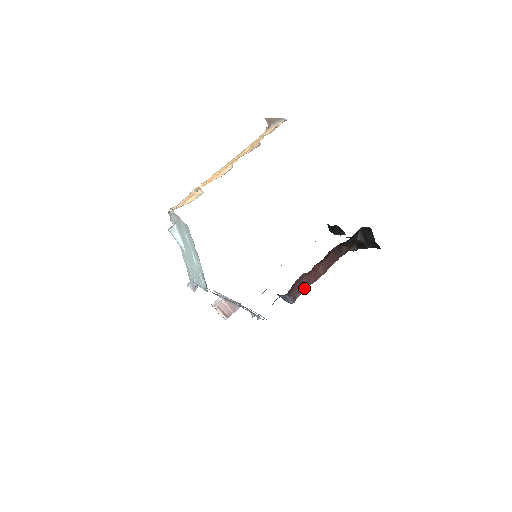
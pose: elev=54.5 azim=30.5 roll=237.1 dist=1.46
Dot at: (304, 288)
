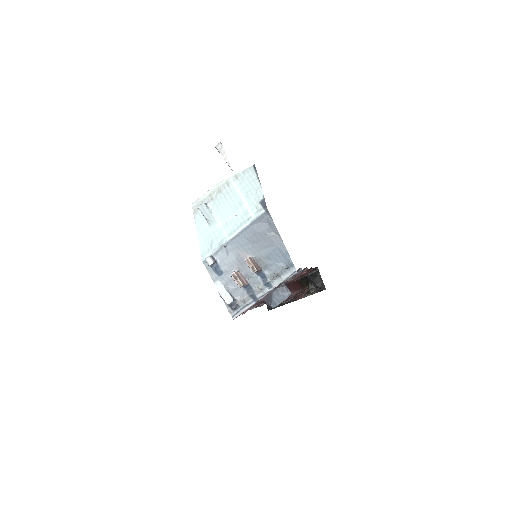
Dot at: (292, 290)
